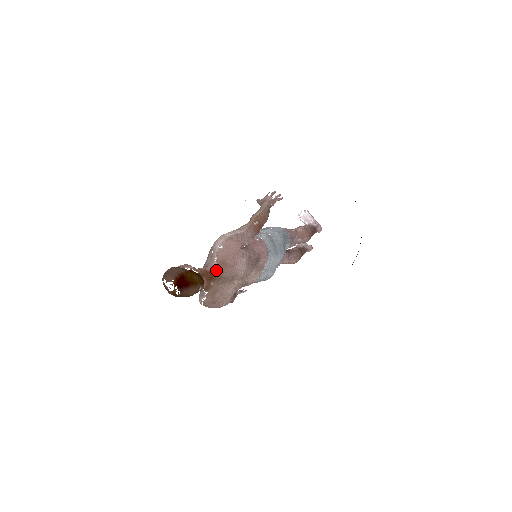
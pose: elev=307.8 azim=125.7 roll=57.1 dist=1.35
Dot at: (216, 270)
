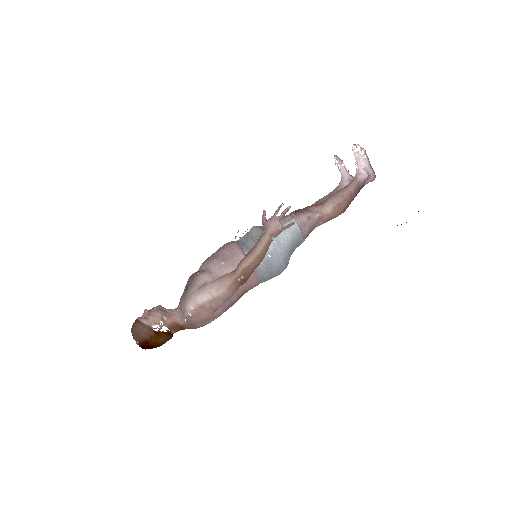
Dot at: (186, 326)
